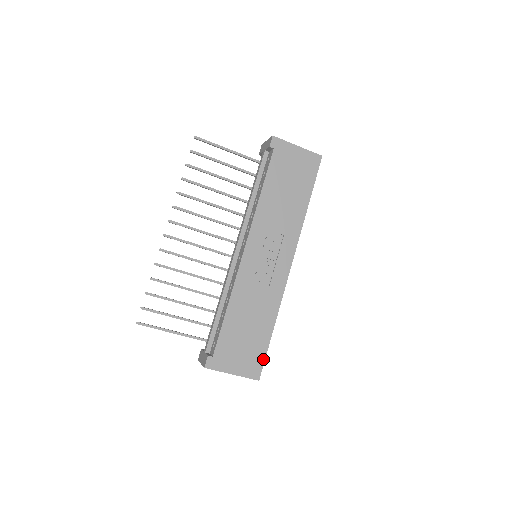
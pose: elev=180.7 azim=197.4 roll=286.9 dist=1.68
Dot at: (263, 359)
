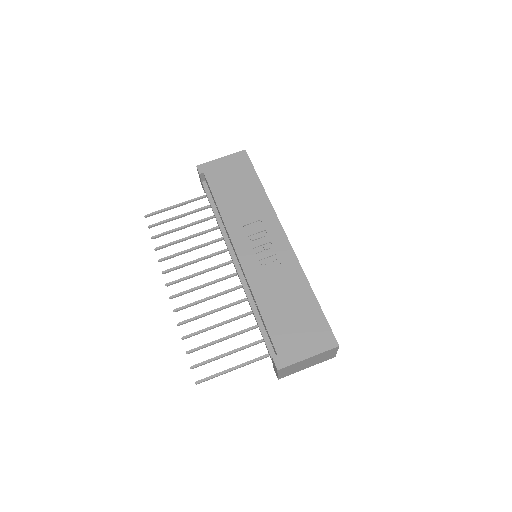
Dot at: (326, 325)
